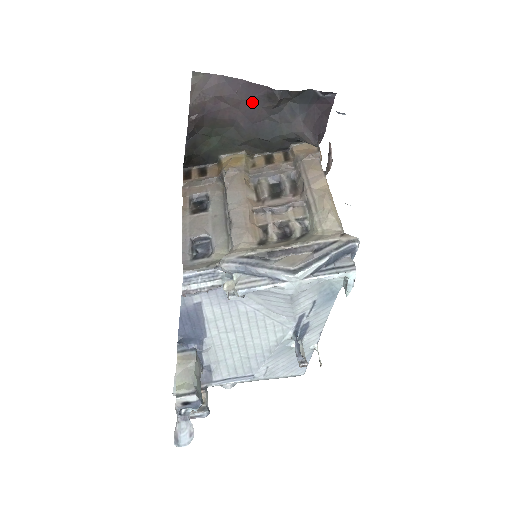
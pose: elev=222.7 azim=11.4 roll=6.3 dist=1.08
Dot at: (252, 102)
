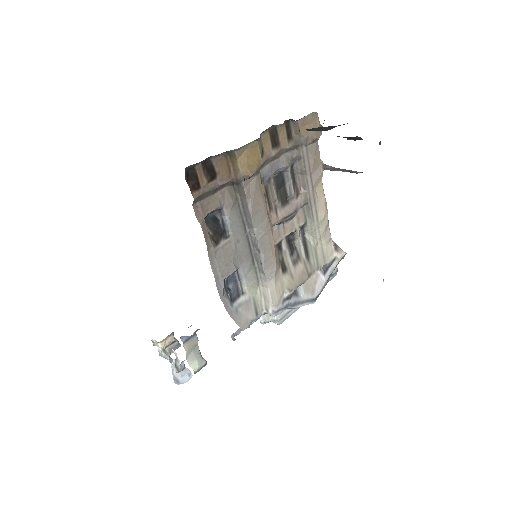
Dot at: occluded
